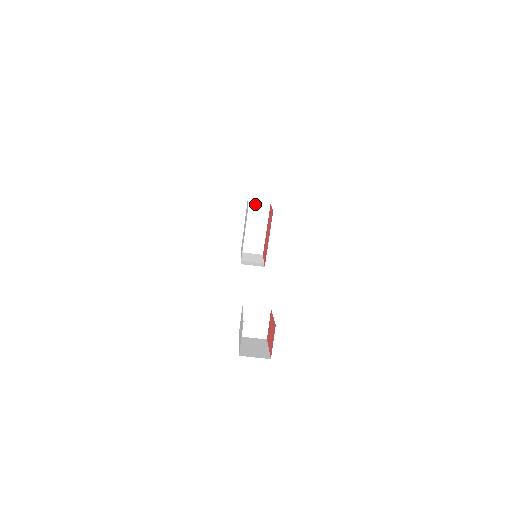
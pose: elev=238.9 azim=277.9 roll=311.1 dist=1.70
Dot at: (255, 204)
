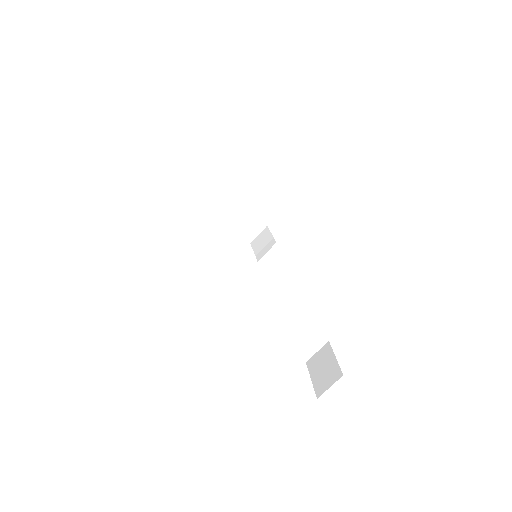
Dot at: (213, 204)
